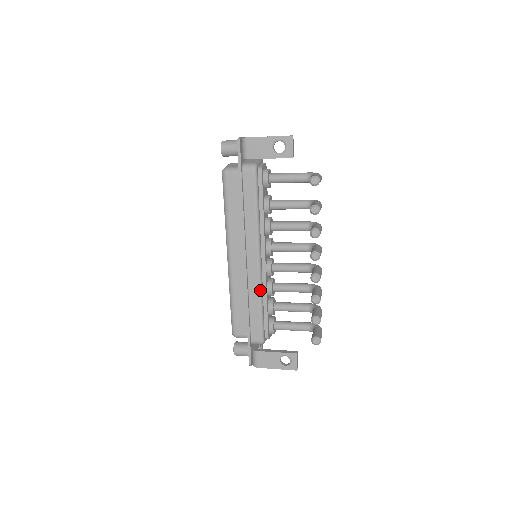
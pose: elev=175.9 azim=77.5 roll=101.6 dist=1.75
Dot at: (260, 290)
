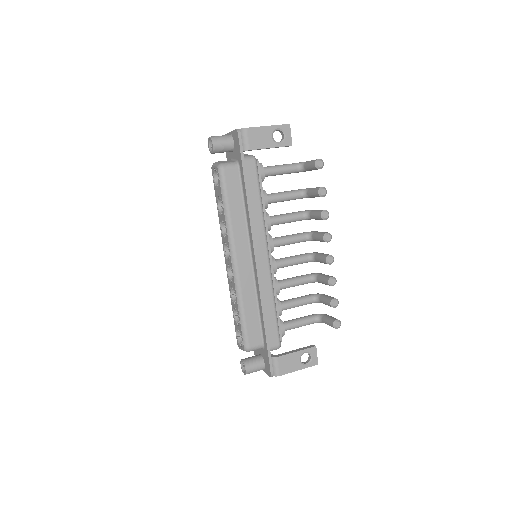
Dot at: (272, 288)
